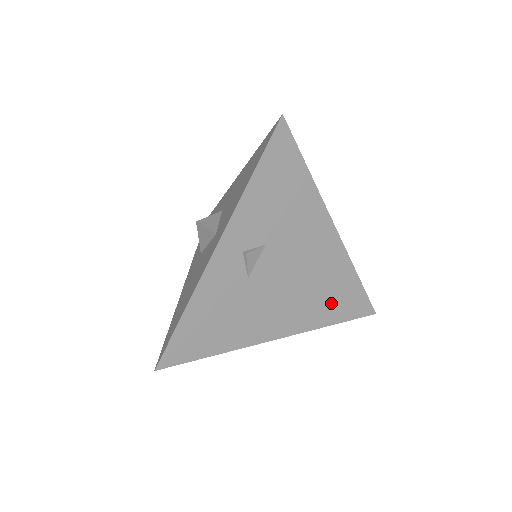
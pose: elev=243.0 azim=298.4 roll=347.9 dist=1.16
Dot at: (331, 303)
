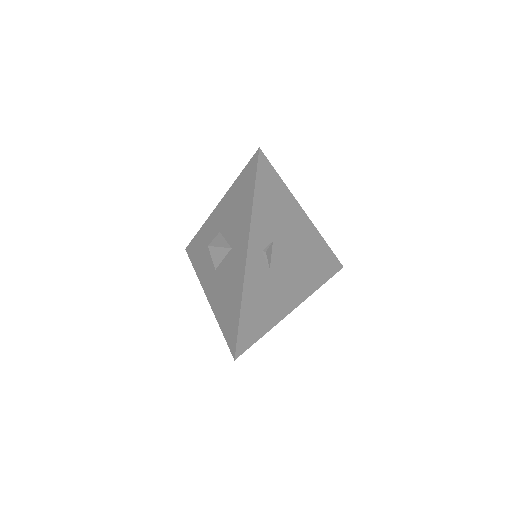
Dot at: (318, 269)
